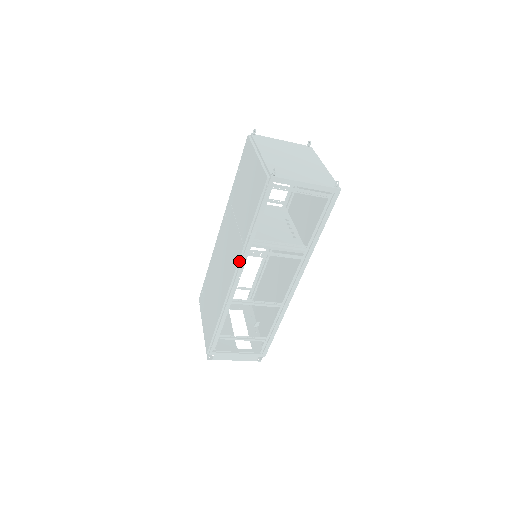
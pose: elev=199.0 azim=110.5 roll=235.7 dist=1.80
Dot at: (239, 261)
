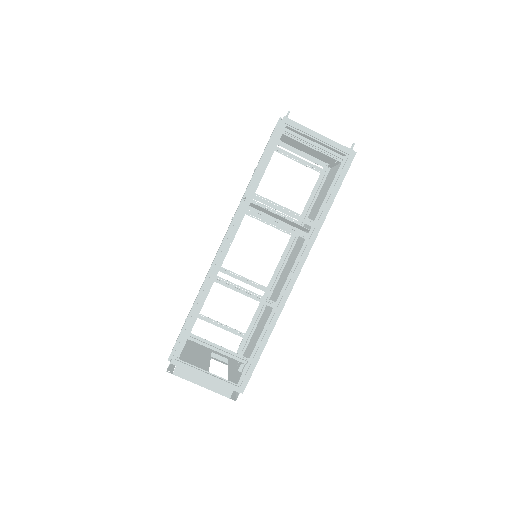
Dot at: (234, 218)
